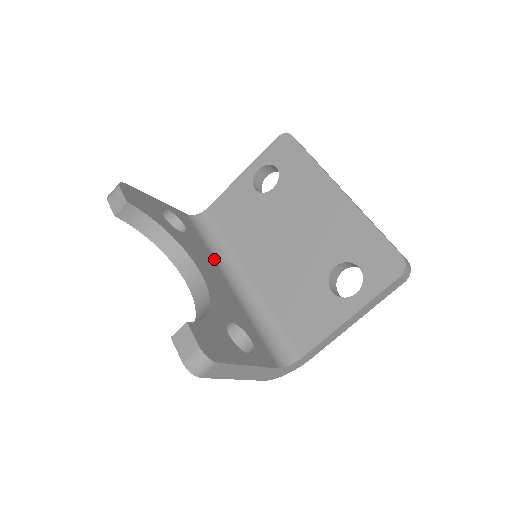
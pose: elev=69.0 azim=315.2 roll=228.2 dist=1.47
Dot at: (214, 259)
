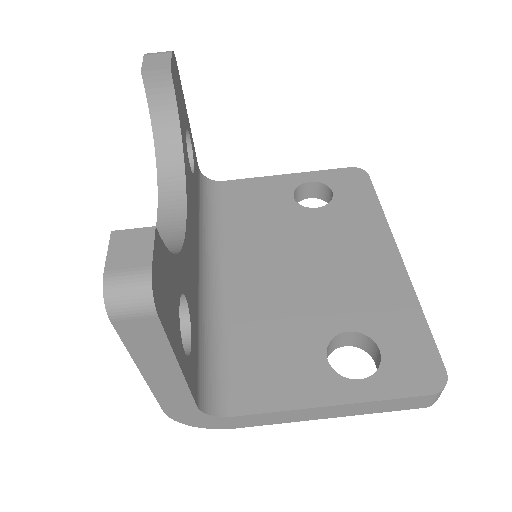
Dot at: (199, 228)
